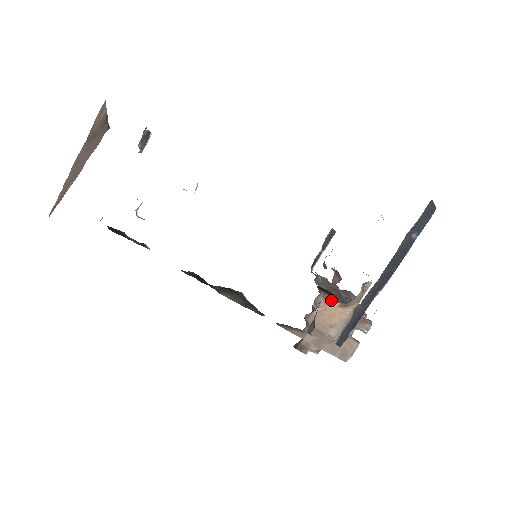
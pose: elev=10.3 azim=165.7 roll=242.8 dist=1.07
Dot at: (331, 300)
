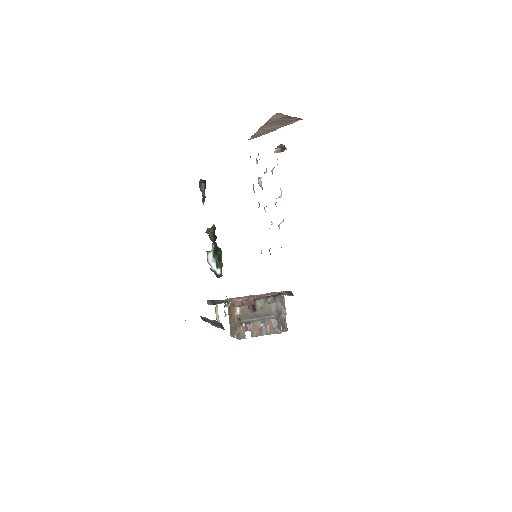
Dot at: (239, 309)
